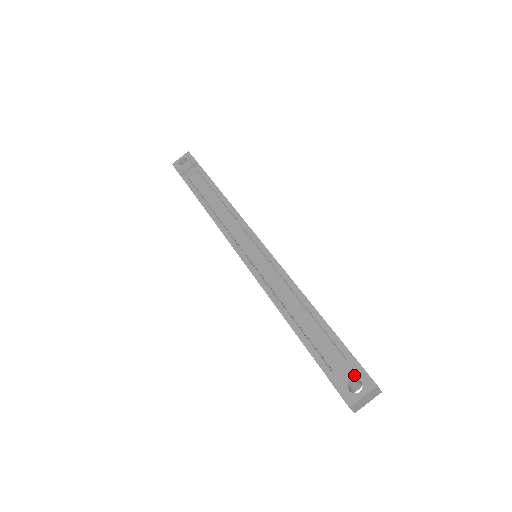
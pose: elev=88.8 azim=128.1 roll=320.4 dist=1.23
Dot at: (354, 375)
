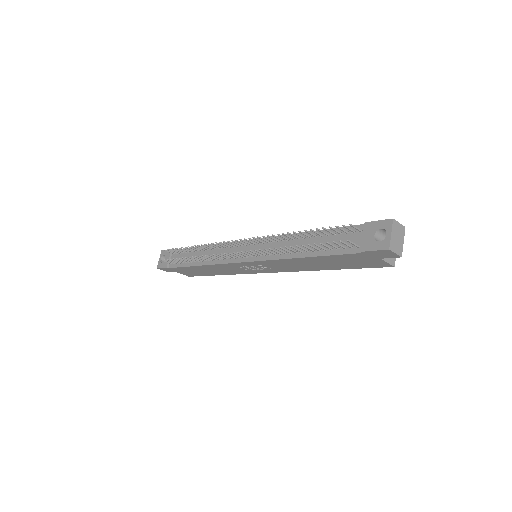
Dot at: (374, 231)
